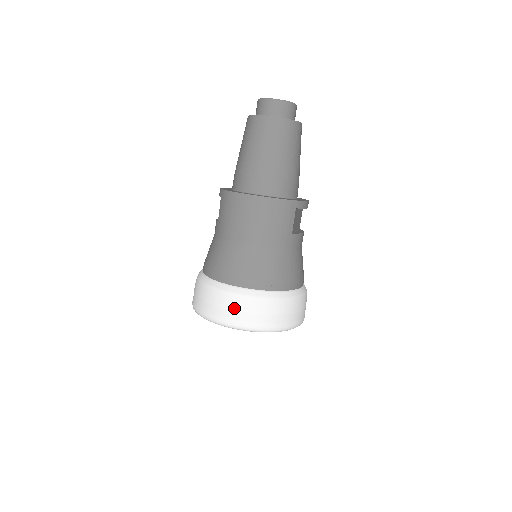
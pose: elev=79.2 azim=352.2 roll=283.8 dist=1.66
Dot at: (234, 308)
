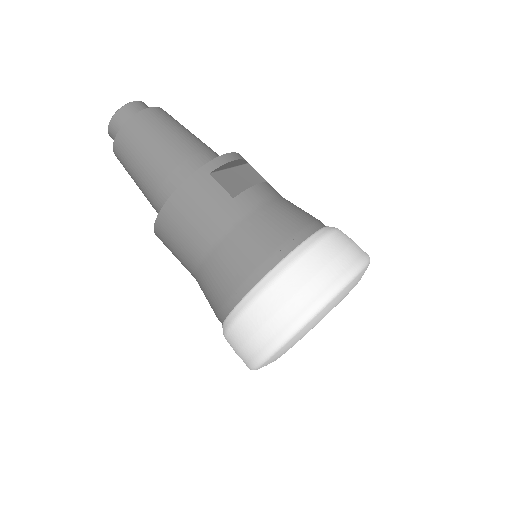
Dot at: (251, 331)
